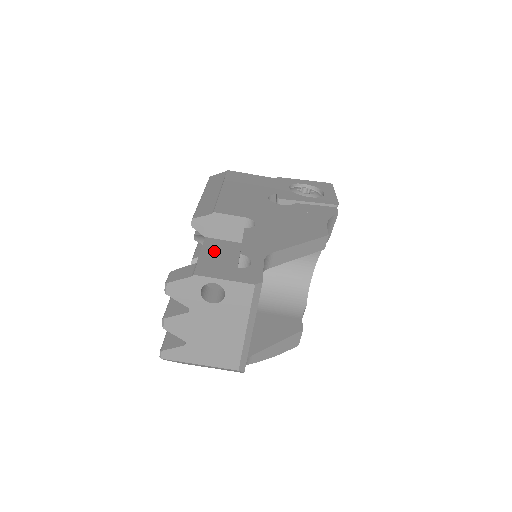
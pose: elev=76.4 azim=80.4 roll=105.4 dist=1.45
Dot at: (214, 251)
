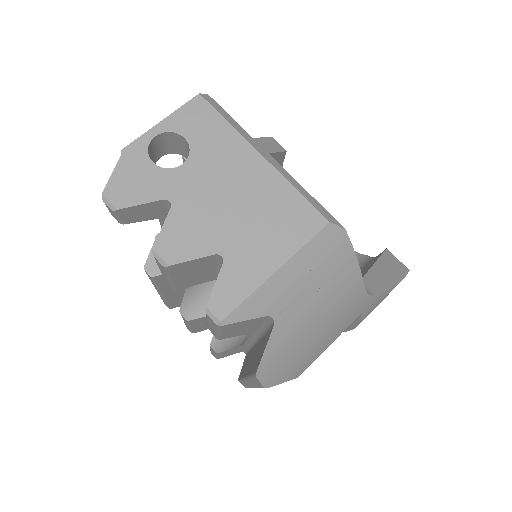
Dot at: occluded
